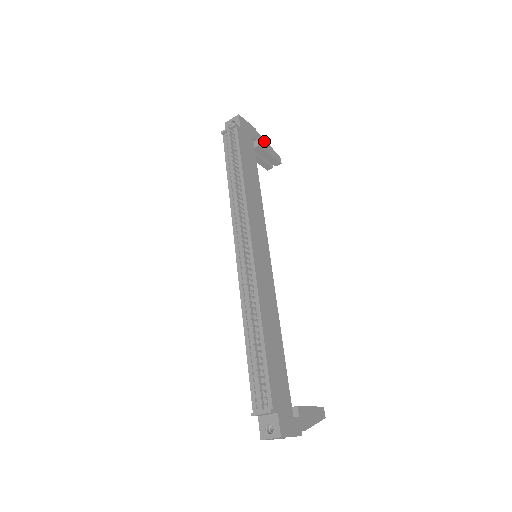
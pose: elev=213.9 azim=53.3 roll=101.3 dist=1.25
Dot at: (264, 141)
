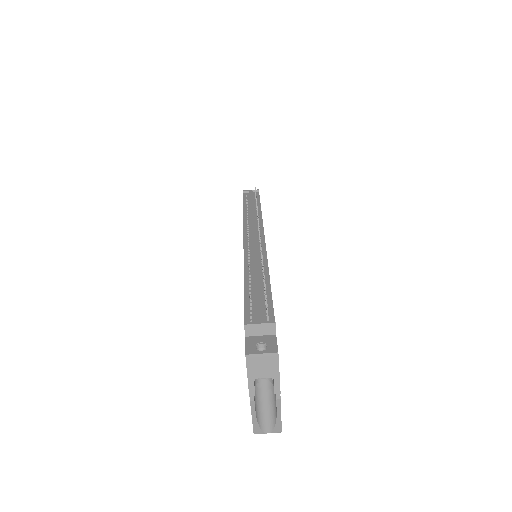
Dot at: occluded
